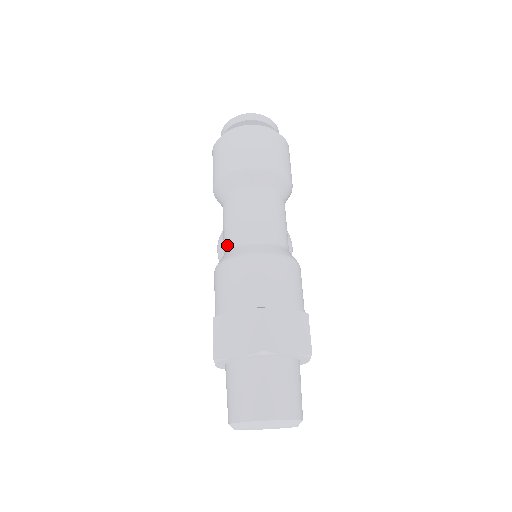
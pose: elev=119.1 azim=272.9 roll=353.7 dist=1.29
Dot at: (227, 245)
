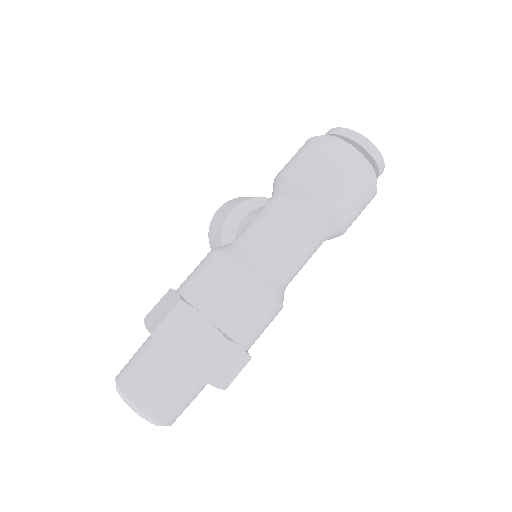
Dot at: (247, 243)
